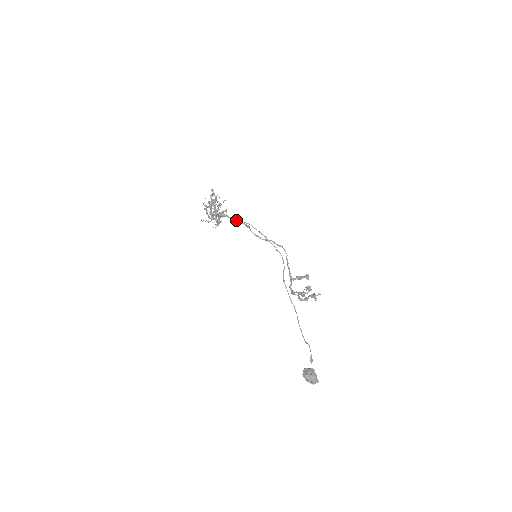
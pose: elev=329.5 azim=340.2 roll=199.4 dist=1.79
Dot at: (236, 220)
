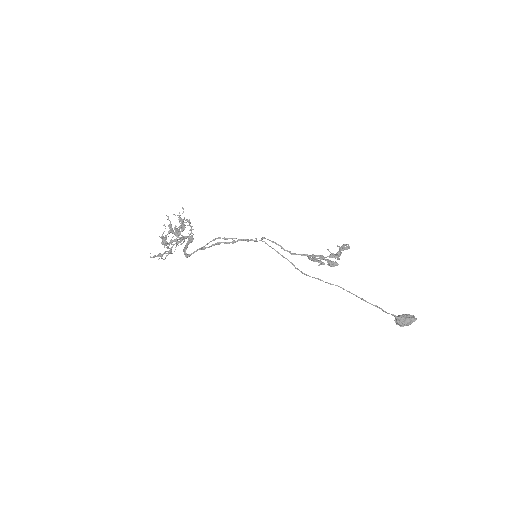
Dot at: occluded
